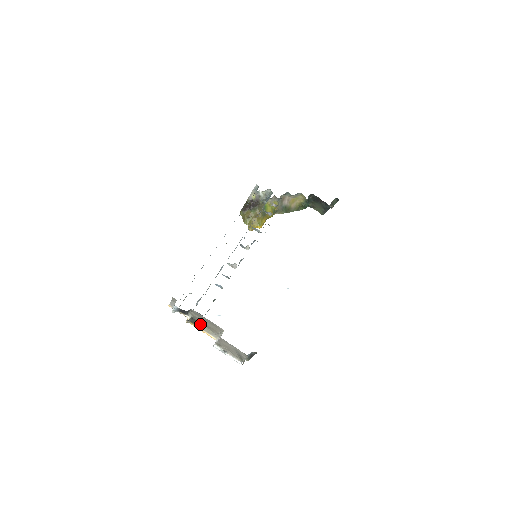
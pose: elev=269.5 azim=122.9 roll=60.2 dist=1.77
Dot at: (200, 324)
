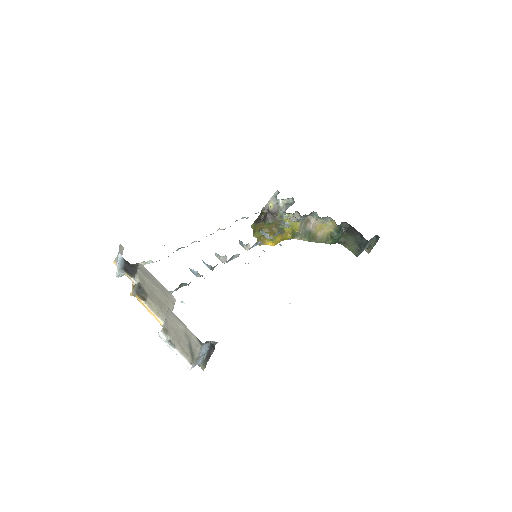
Dot at: (149, 299)
